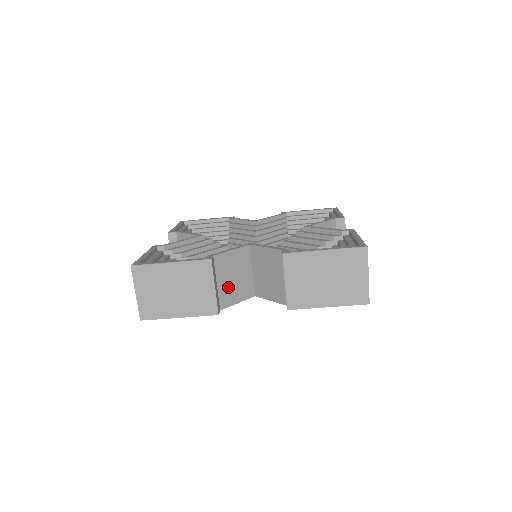
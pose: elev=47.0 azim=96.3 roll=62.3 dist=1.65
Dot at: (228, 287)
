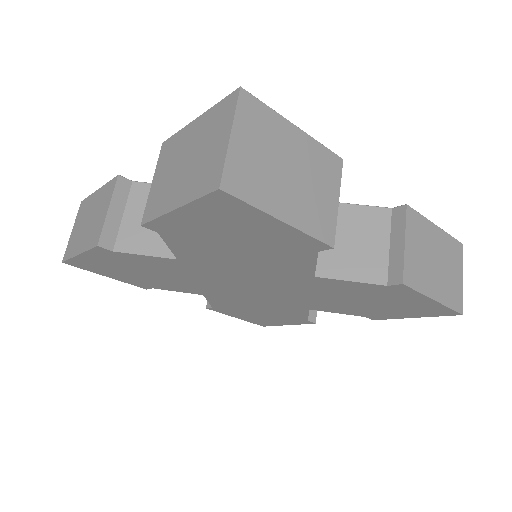
Dot at: occluded
